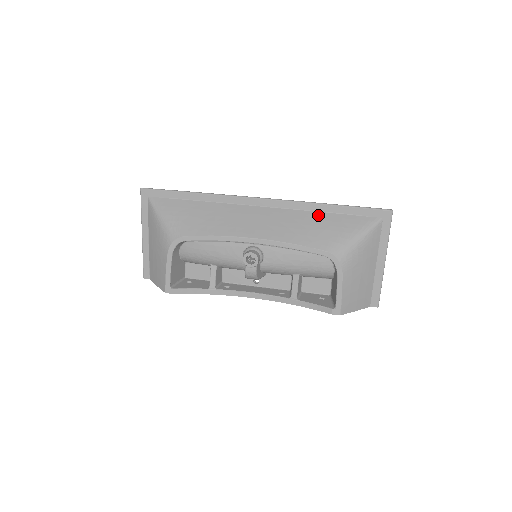
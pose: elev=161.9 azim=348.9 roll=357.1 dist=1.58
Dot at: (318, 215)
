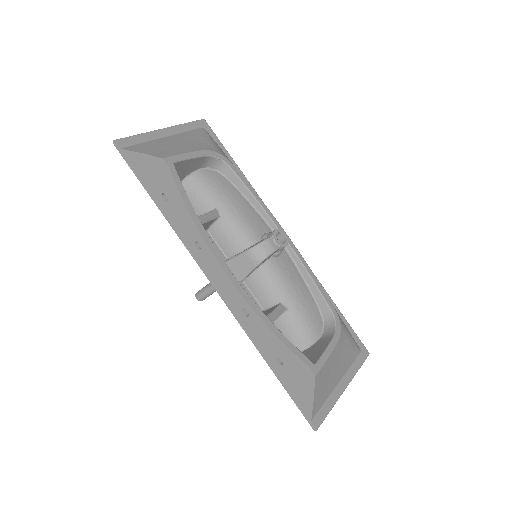
Dot at: occluded
